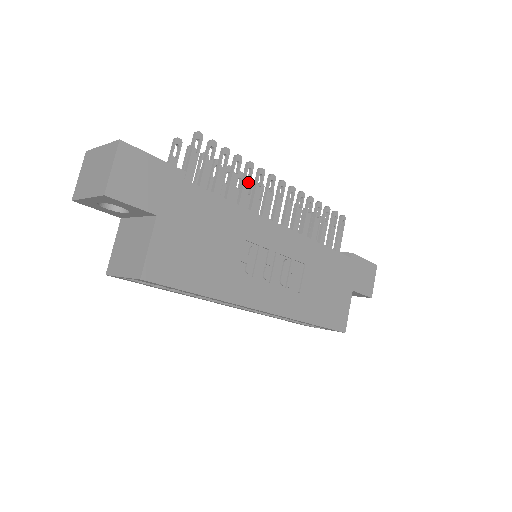
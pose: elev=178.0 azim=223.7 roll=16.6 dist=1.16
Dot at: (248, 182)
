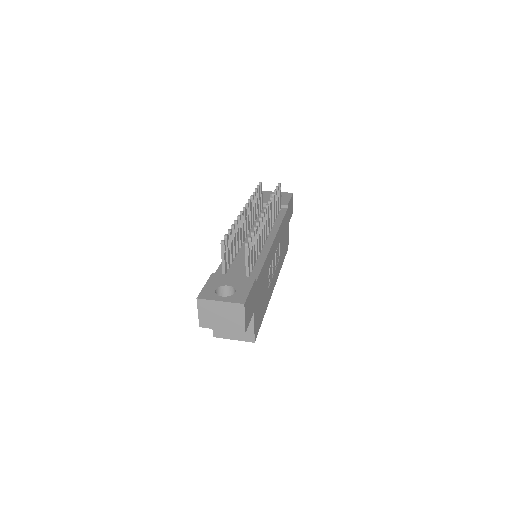
Dot at: occluded
